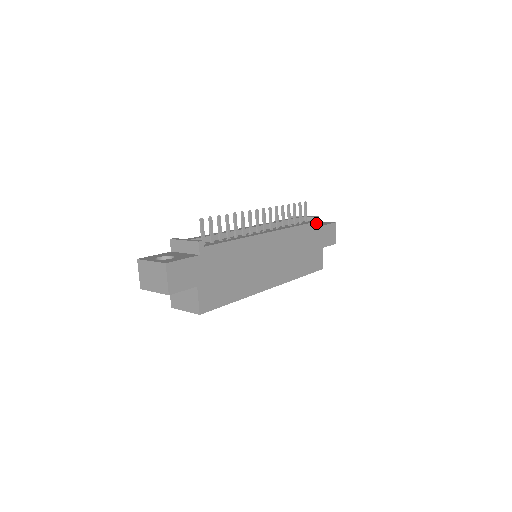
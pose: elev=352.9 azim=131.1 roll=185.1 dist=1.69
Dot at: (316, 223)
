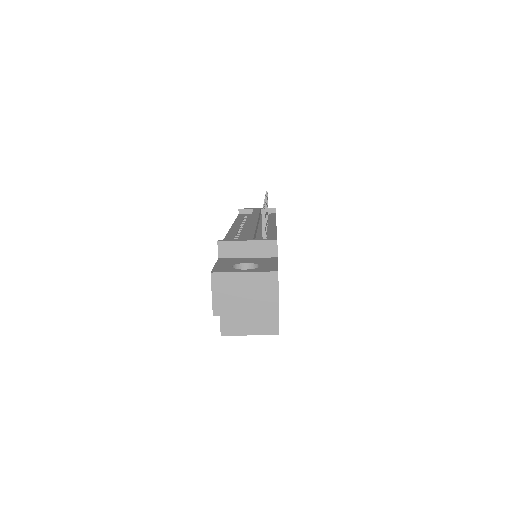
Dot at: occluded
